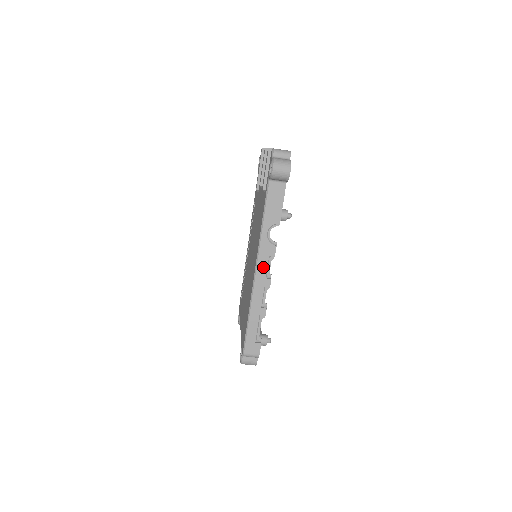
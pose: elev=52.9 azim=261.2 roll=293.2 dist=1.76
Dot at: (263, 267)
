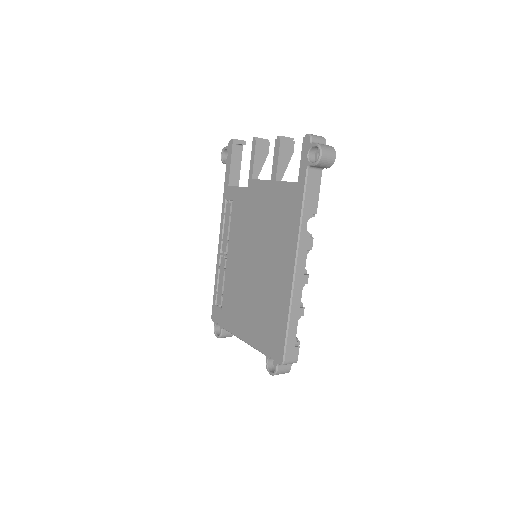
Dot at: (302, 263)
